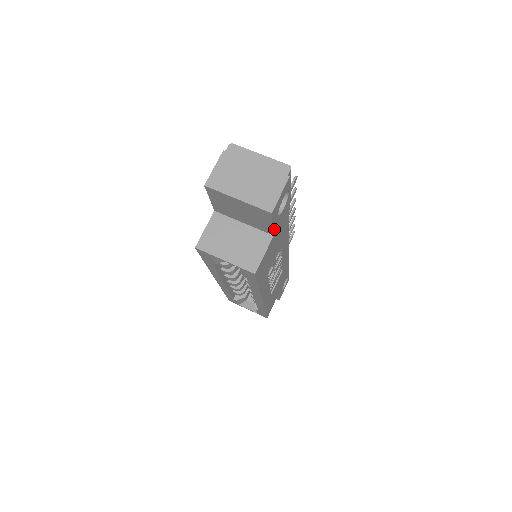
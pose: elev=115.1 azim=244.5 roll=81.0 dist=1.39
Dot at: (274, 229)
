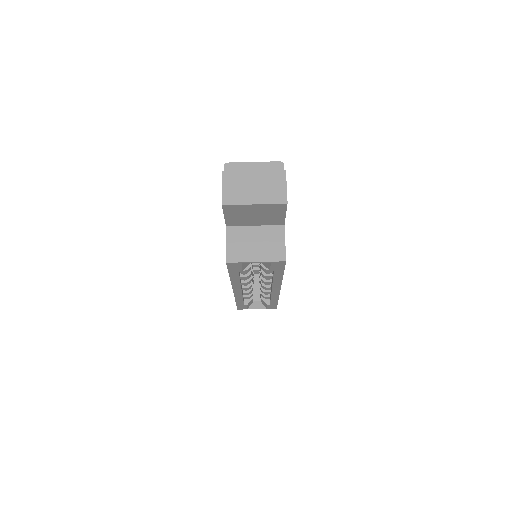
Dot at: (284, 219)
